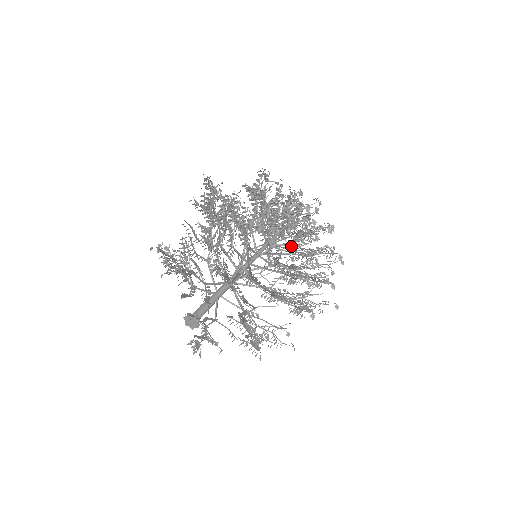
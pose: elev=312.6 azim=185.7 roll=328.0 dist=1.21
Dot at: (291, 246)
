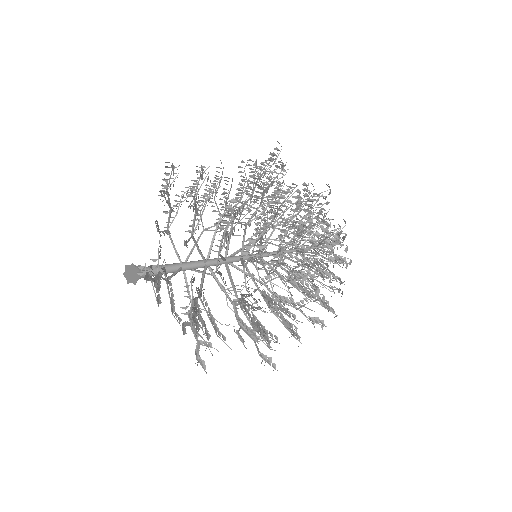
Dot at: (321, 276)
